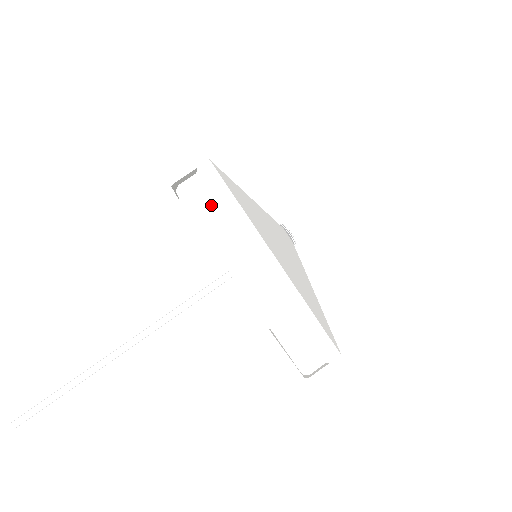
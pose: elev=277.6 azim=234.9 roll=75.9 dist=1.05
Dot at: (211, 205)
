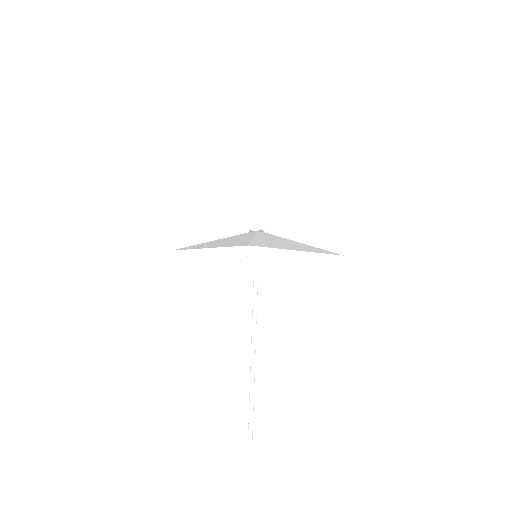
Dot at: (266, 262)
